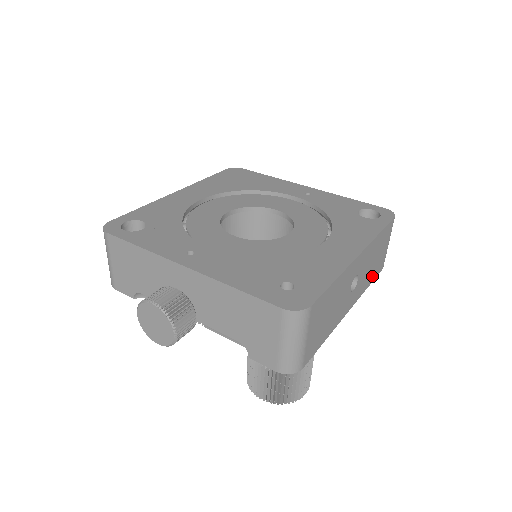
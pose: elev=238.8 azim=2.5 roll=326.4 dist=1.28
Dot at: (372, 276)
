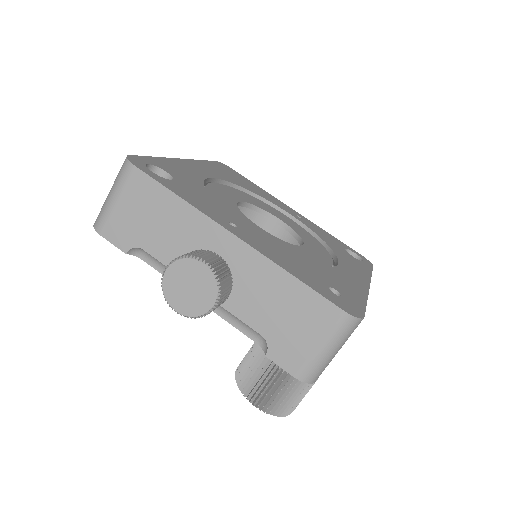
Dot at: occluded
